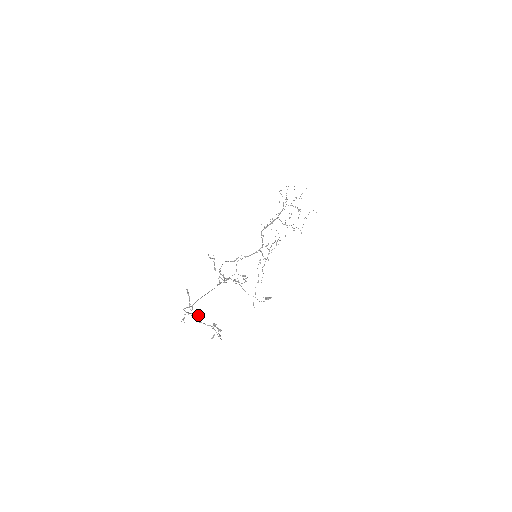
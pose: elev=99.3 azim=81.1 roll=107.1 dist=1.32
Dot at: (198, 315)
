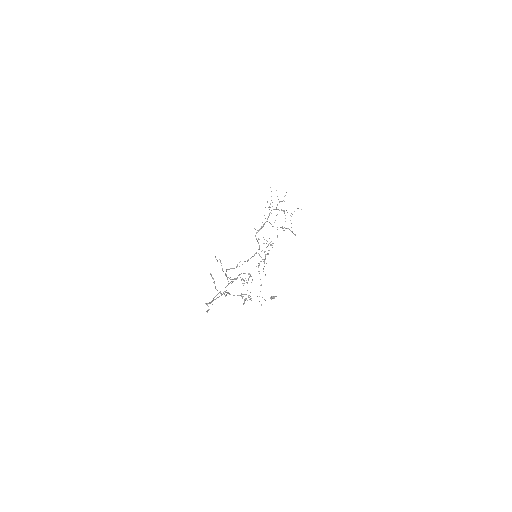
Dot at: (224, 294)
